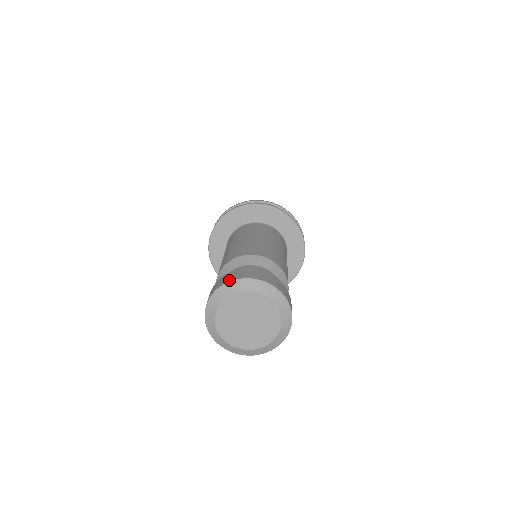
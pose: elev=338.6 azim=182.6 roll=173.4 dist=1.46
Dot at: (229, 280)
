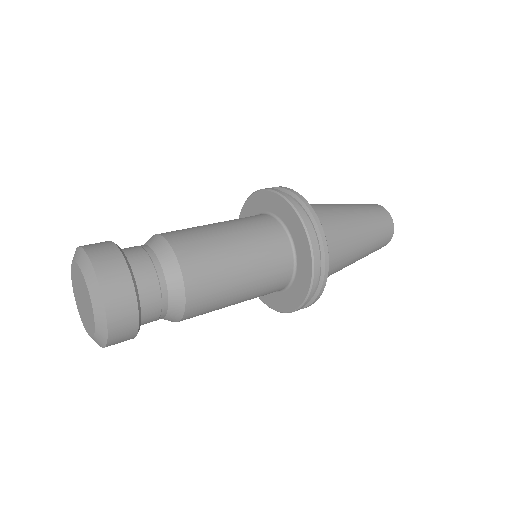
Dot at: occluded
